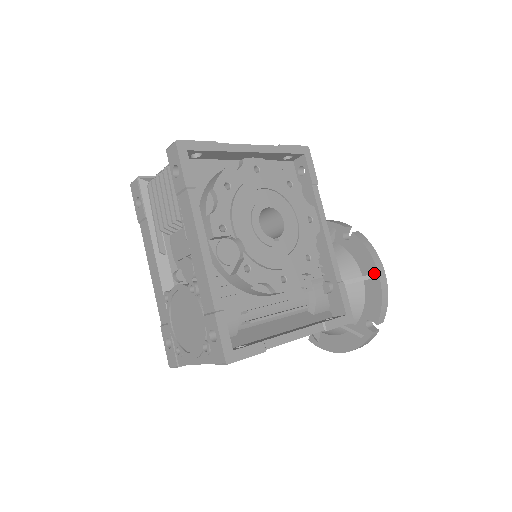
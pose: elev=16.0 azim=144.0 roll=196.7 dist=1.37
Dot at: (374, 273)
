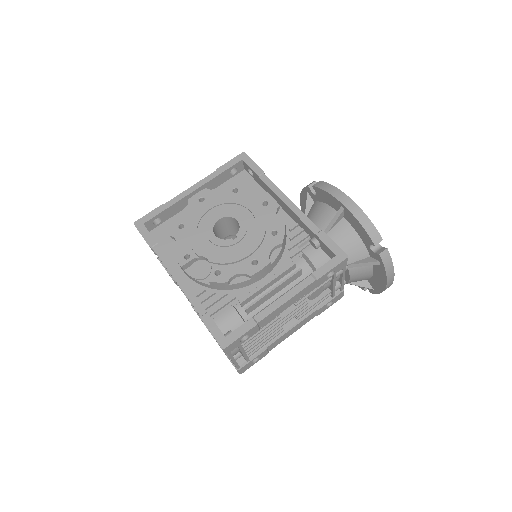
Dot at: (341, 206)
